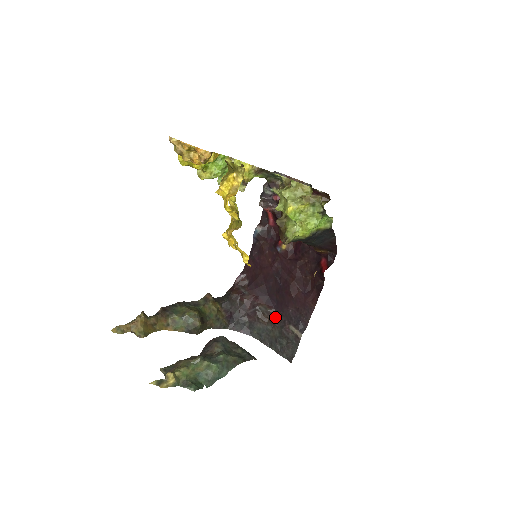
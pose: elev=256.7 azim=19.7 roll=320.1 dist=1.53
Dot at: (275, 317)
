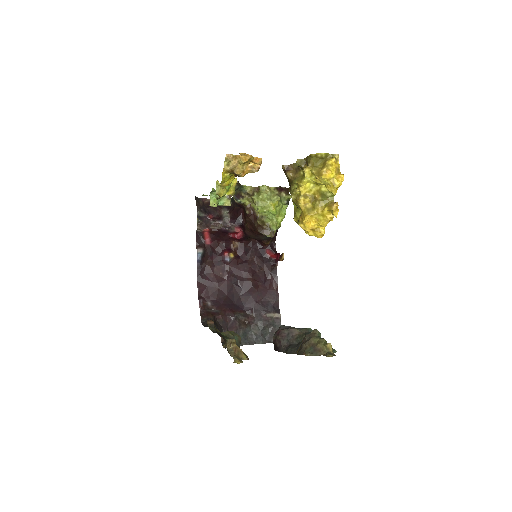
Dot at: (250, 316)
